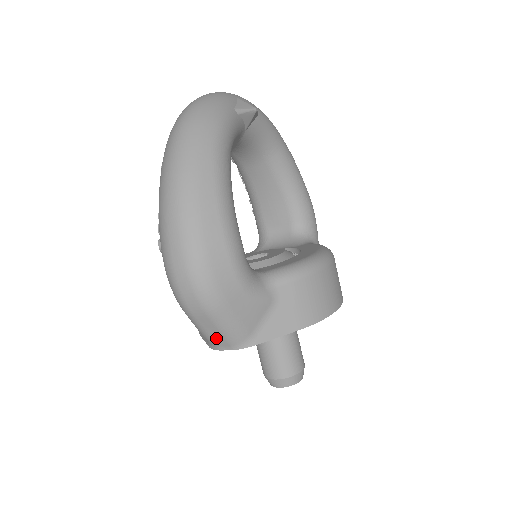
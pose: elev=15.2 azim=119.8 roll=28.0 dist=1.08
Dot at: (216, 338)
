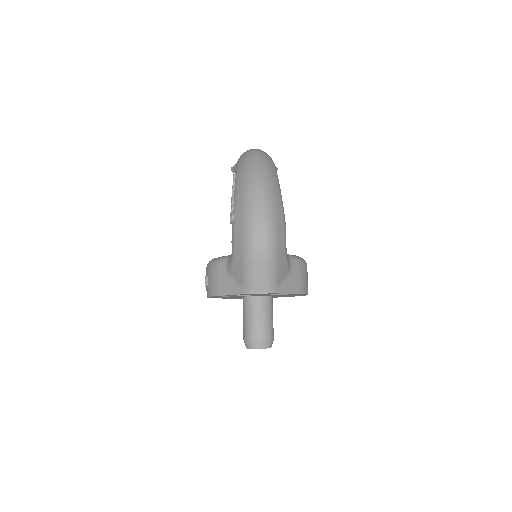
Dot at: (259, 282)
